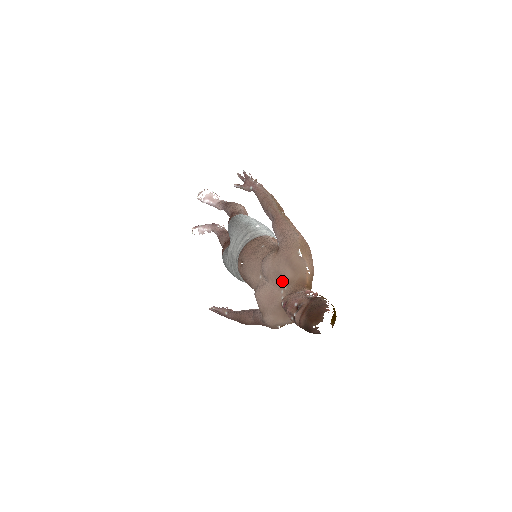
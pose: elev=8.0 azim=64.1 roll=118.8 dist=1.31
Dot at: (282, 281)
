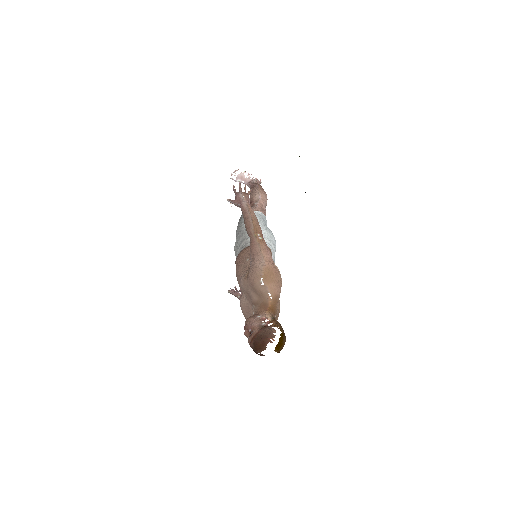
Dot at: (251, 301)
